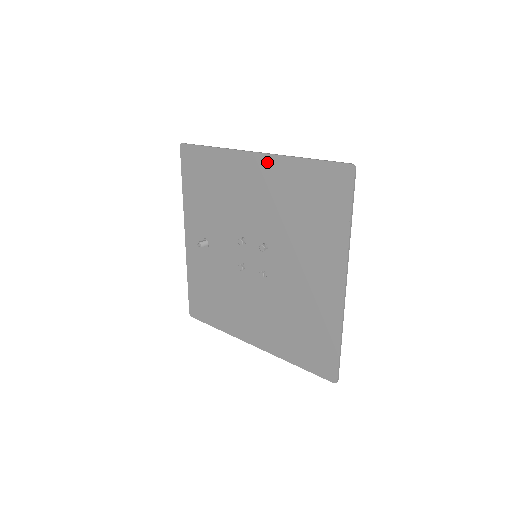
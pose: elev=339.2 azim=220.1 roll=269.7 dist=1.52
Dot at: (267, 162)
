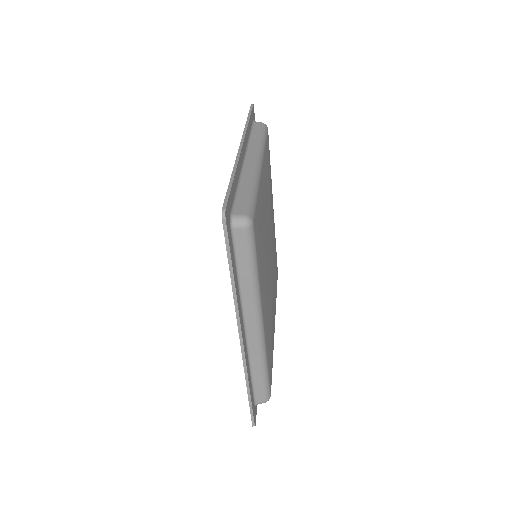
Dot at: occluded
